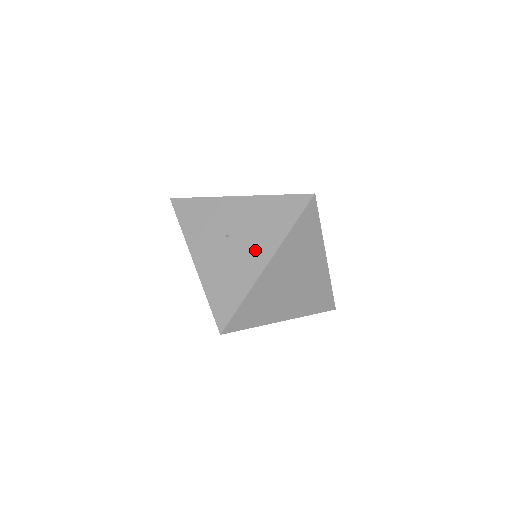
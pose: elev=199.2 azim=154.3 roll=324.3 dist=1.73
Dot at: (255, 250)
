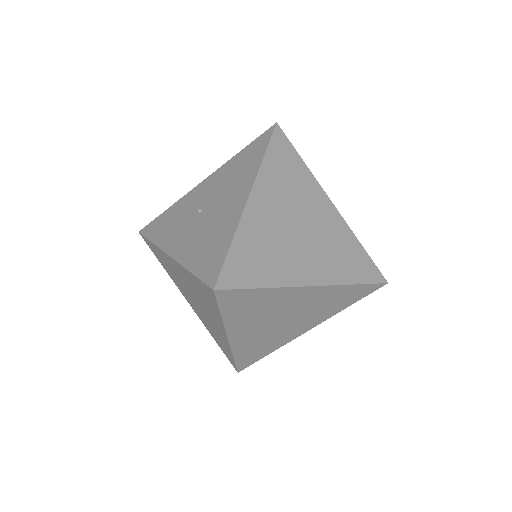
Dot at: (232, 197)
